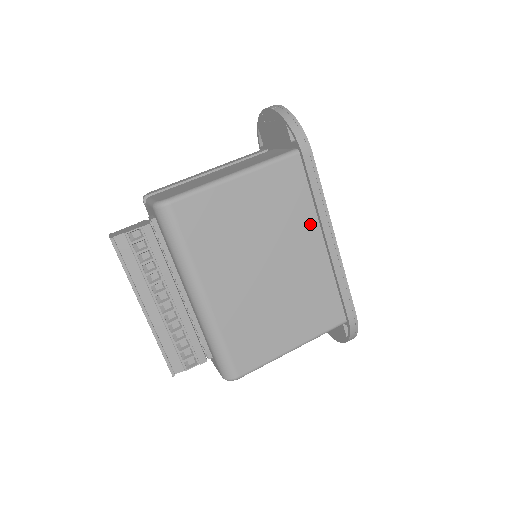
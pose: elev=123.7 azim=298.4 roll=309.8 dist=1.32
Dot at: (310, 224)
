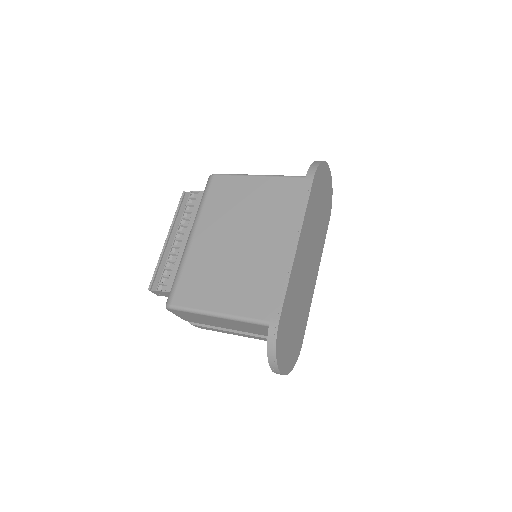
Dot at: (287, 226)
